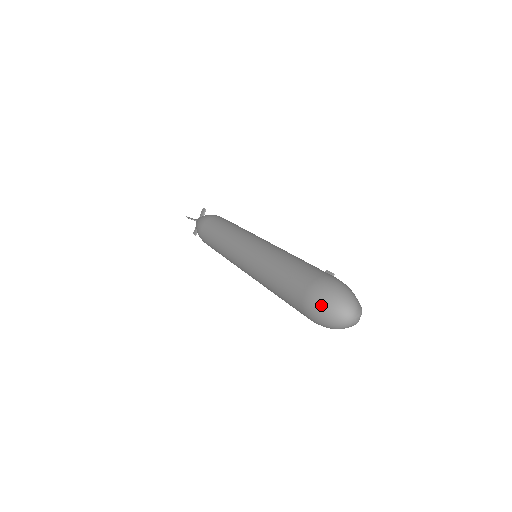
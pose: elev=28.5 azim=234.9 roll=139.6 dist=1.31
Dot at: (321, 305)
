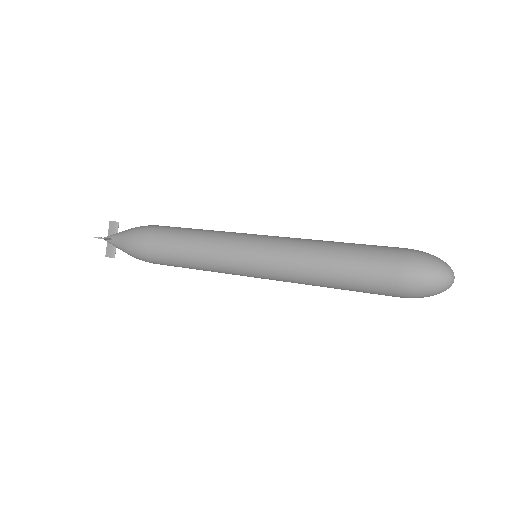
Dot at: (426, 277)
